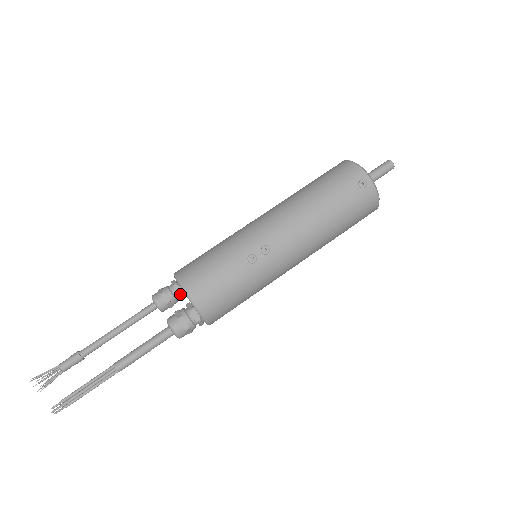
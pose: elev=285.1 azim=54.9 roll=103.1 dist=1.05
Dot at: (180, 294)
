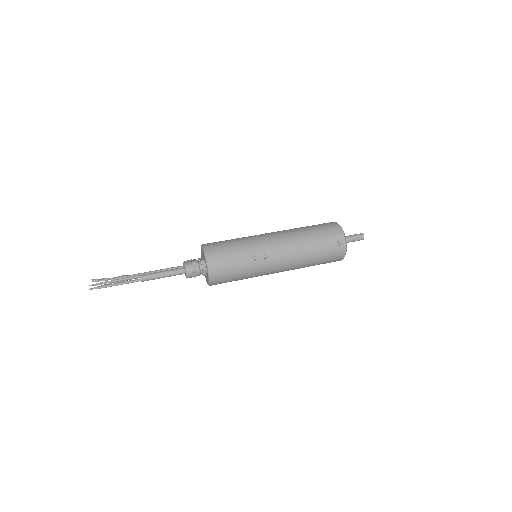
Dot at: occluded
